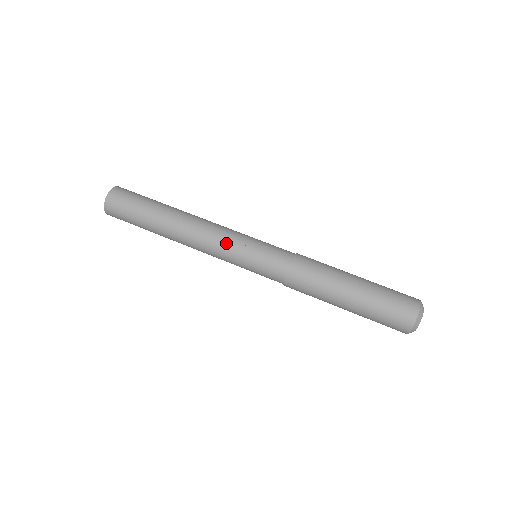
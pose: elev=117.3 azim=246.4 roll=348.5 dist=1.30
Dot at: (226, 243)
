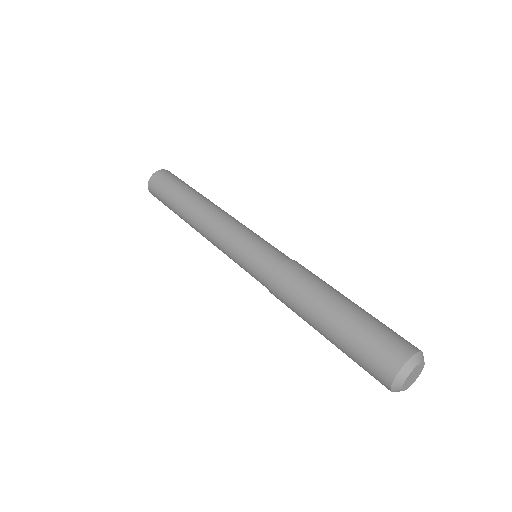
Dot at: (227, 233)
